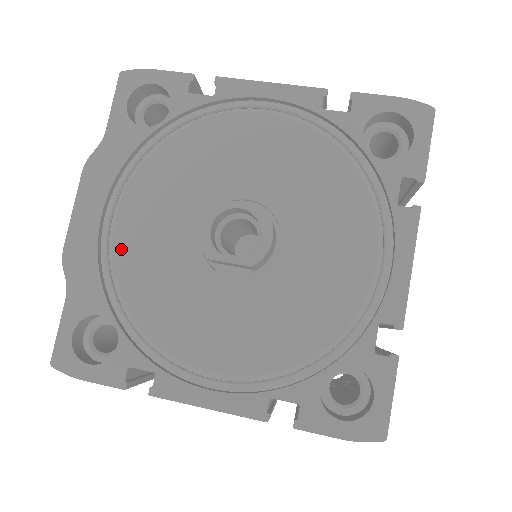
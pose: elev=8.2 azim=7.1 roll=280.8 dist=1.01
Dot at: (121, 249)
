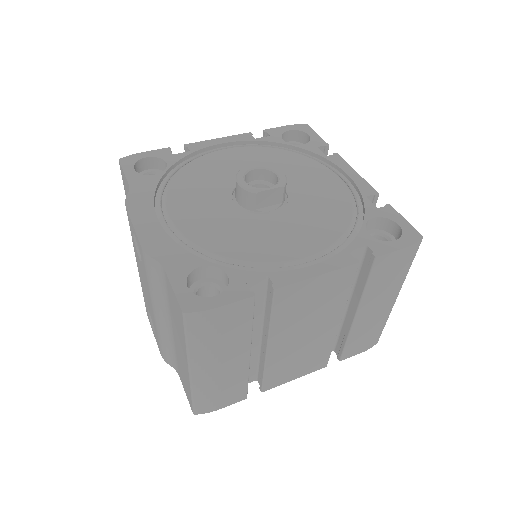
Dot at: (187, 230)
